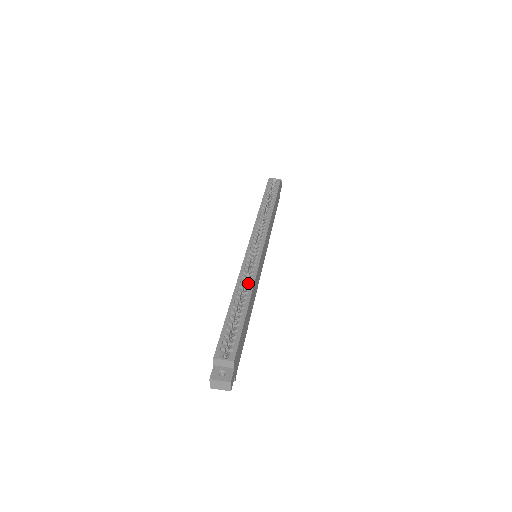
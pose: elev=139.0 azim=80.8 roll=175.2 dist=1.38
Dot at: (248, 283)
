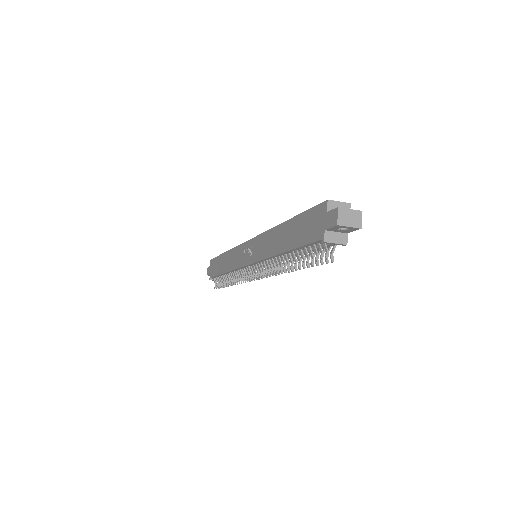
Dot at: occluded
